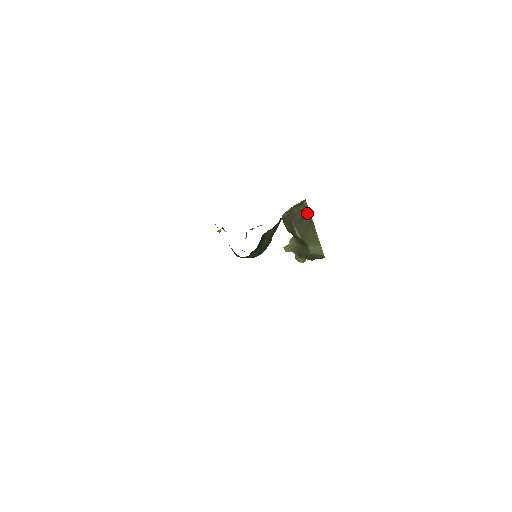
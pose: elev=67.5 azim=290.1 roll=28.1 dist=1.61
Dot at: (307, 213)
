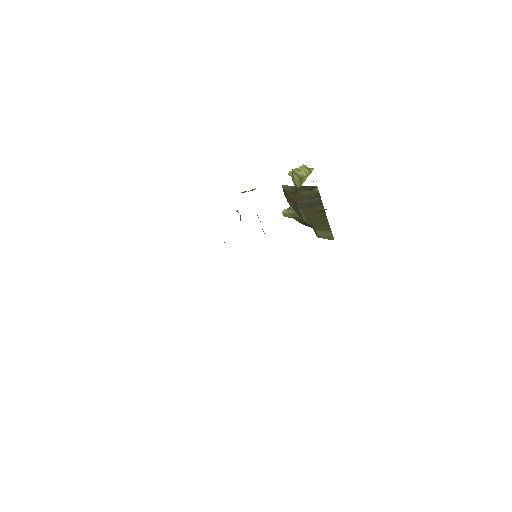
Dot at: (318, 201)
